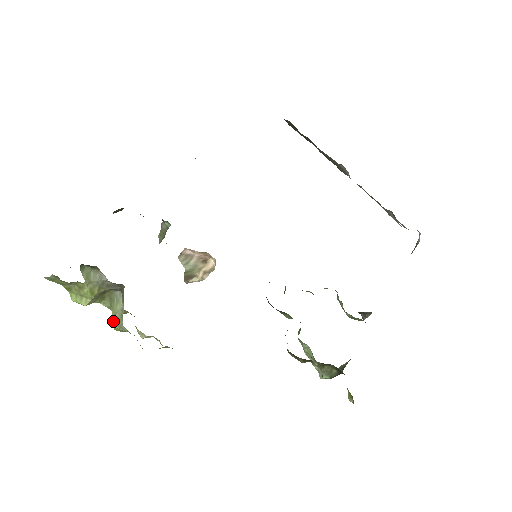
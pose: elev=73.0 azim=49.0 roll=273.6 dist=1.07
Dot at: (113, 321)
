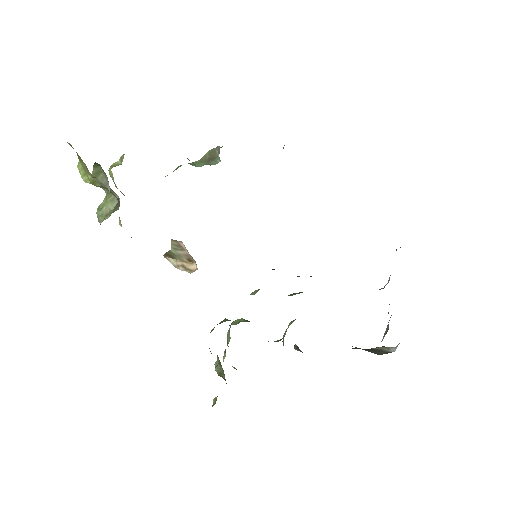
Dot at: (99, 207)
